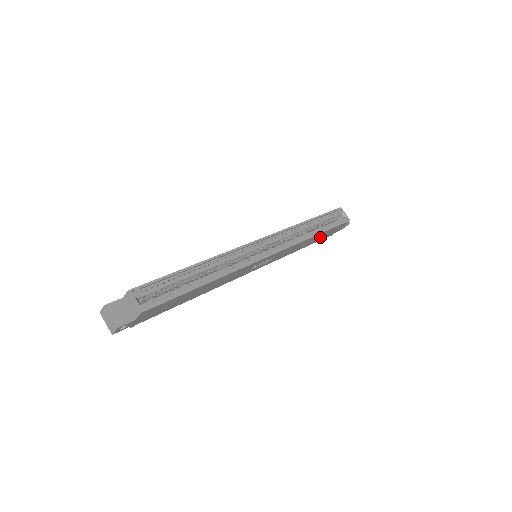
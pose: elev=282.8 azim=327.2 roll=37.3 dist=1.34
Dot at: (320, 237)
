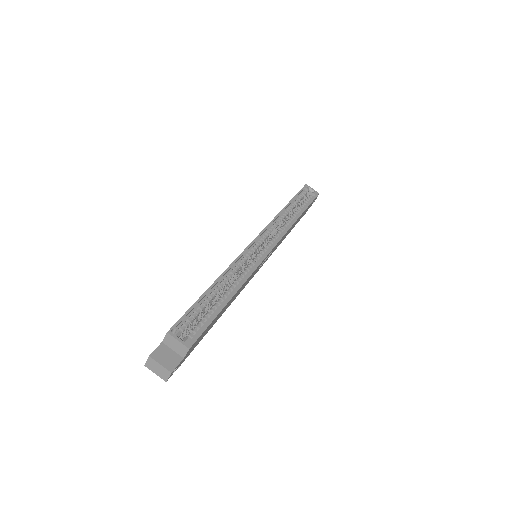
Dot at: occluded
